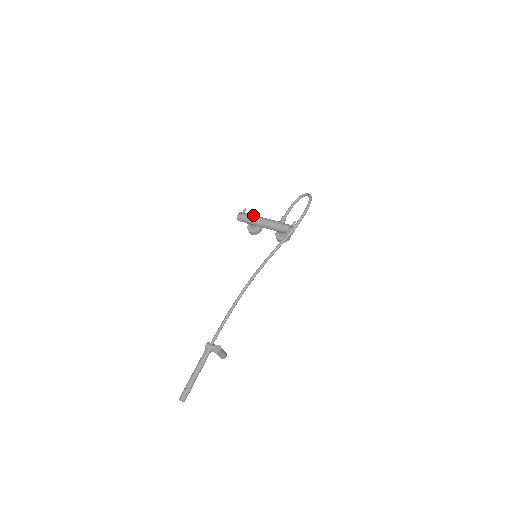
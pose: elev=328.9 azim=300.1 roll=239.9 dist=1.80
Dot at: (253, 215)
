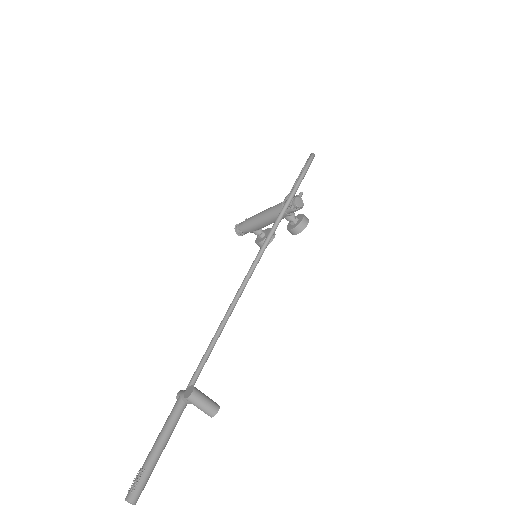
Dot at: occluded
